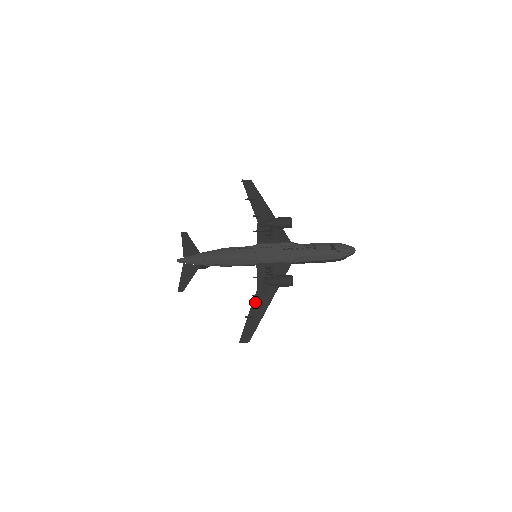
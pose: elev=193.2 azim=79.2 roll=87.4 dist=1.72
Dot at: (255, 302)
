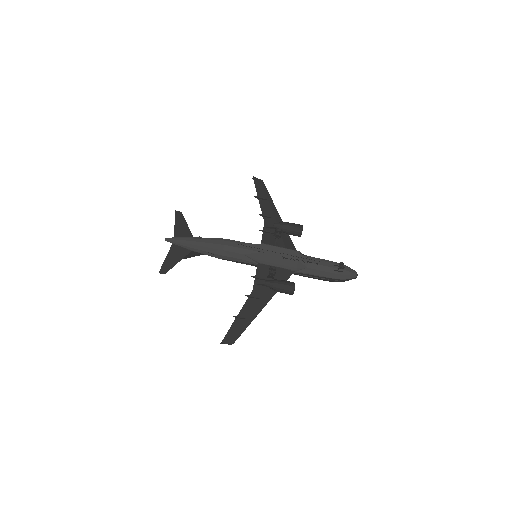
Dot at: (248, 303)
